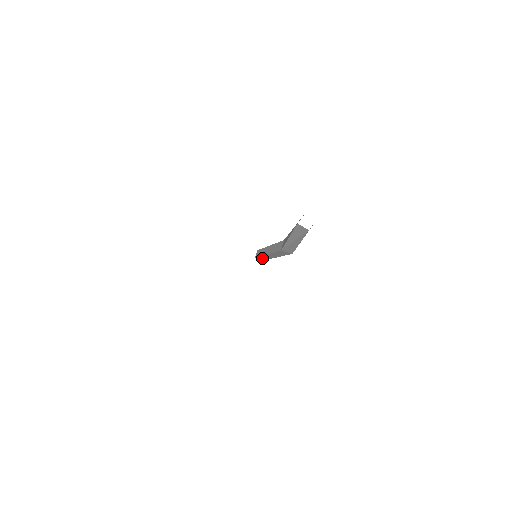
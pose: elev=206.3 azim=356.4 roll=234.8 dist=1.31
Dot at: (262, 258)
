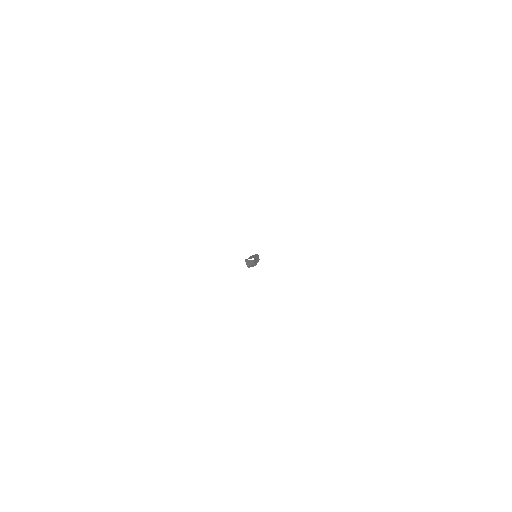
Dot at: occluded
